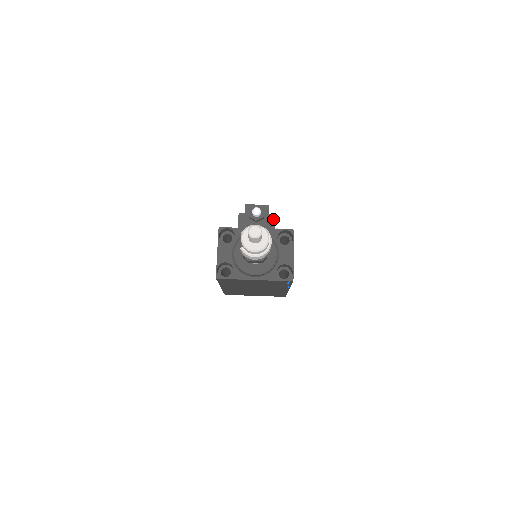
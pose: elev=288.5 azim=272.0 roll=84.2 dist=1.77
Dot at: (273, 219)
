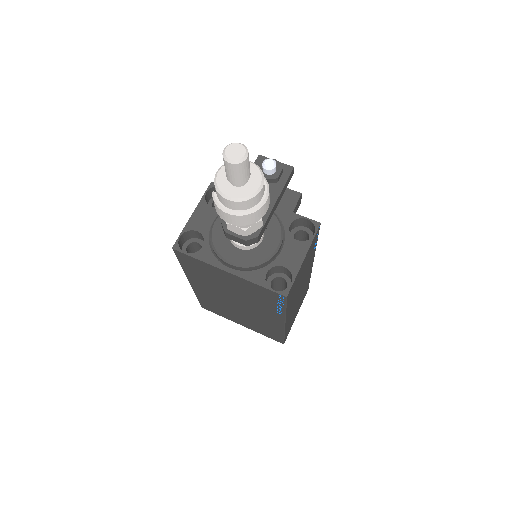
Dot at: (295, 199)
